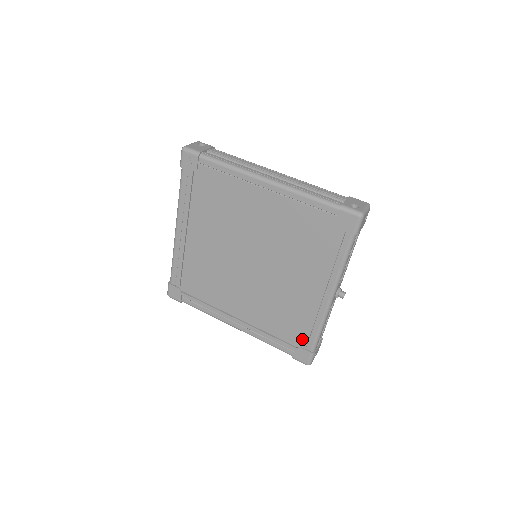
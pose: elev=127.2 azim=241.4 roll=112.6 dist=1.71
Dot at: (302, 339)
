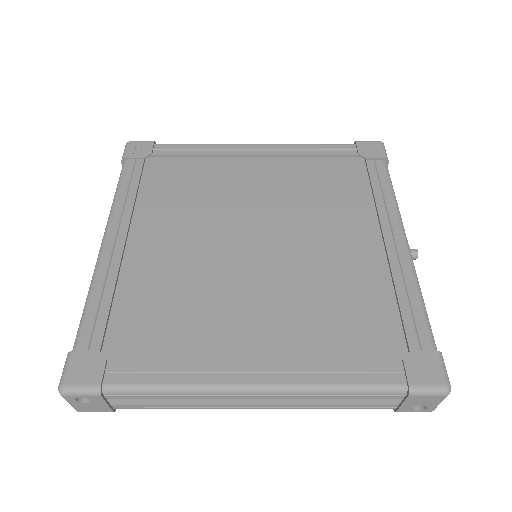
Dot at: (403, 338)
